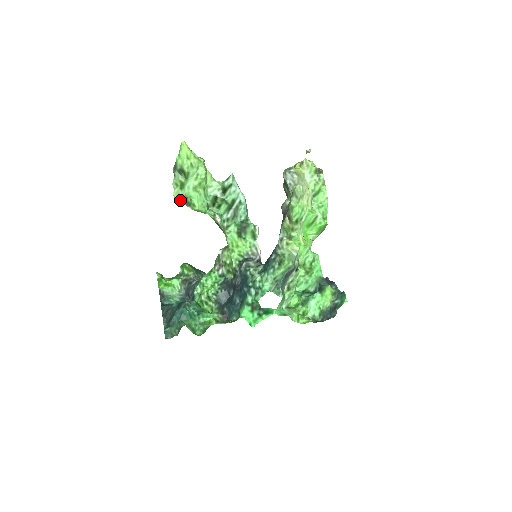
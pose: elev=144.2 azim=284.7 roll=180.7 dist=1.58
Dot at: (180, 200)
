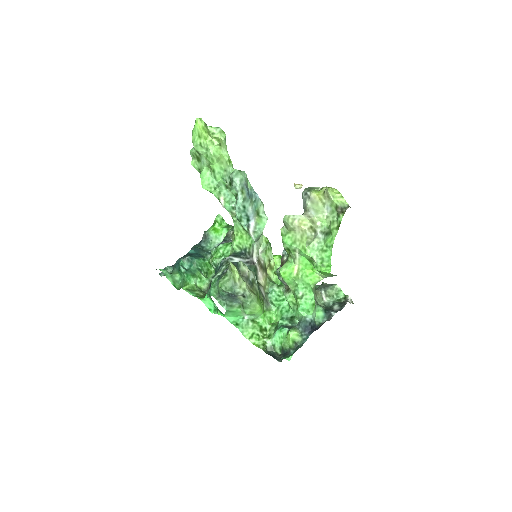
Dot at: (198, 170)
